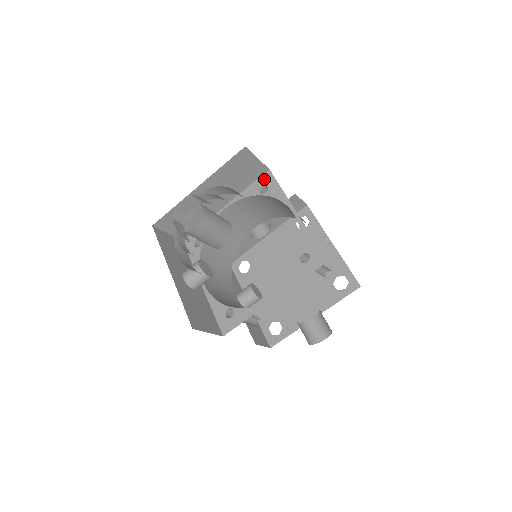
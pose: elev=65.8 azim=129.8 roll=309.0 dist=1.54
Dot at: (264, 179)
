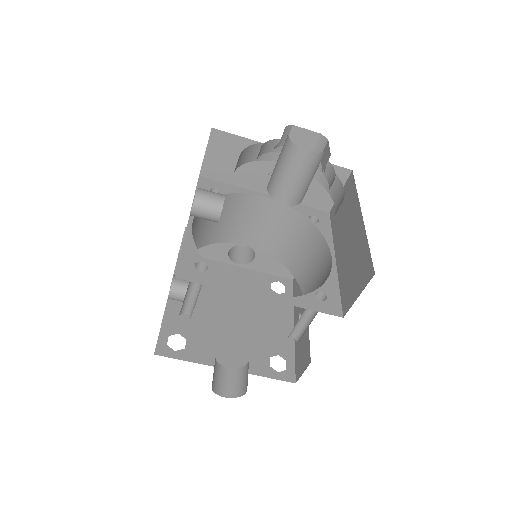
Dot at: (320, 213)
